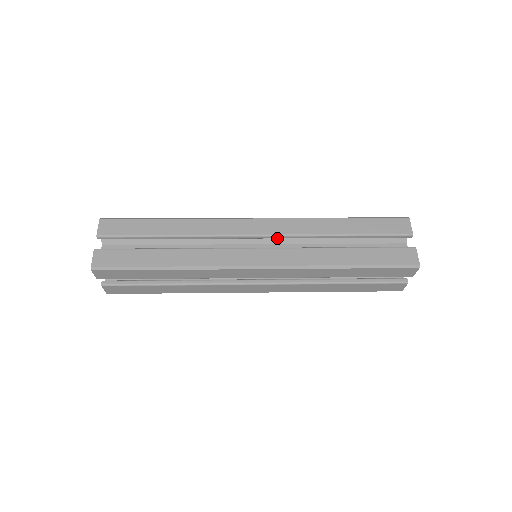
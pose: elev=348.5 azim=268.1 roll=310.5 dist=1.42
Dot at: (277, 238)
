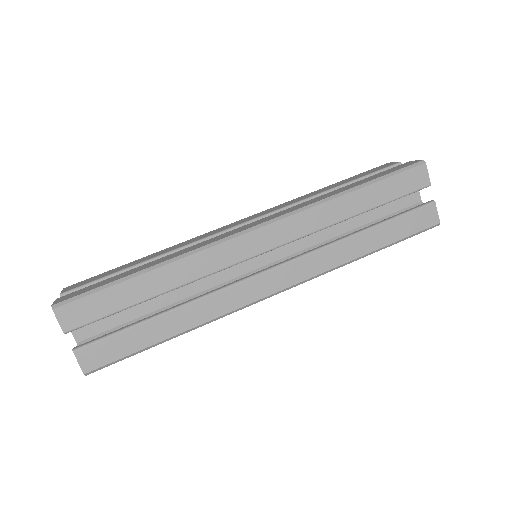
Dot at: occluded
